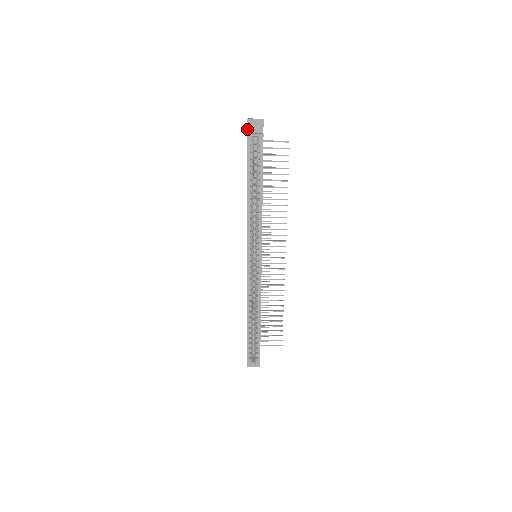
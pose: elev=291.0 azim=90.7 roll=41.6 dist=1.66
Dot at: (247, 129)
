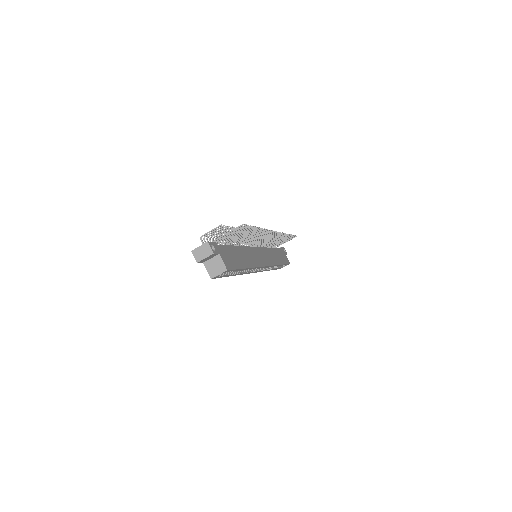
Dot at: occluded
